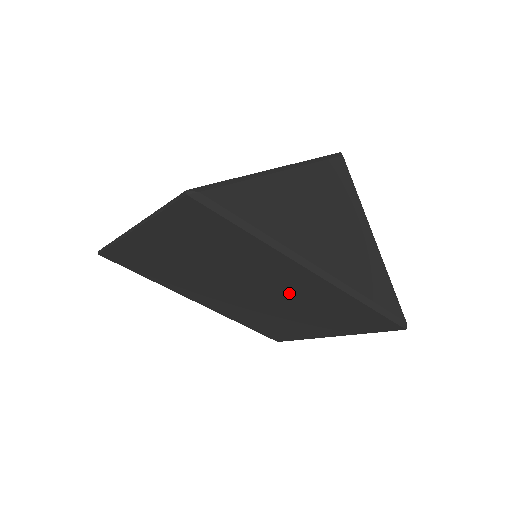
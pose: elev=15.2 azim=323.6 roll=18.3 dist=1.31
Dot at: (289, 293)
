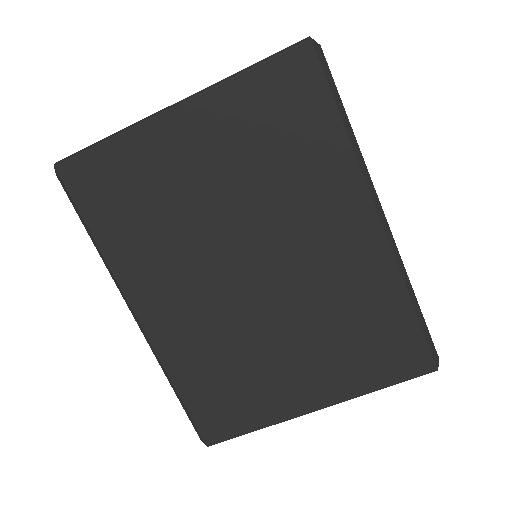
Dot at: (317, 275)
